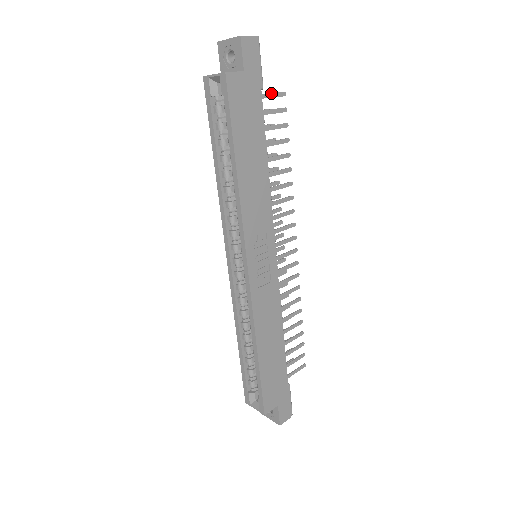
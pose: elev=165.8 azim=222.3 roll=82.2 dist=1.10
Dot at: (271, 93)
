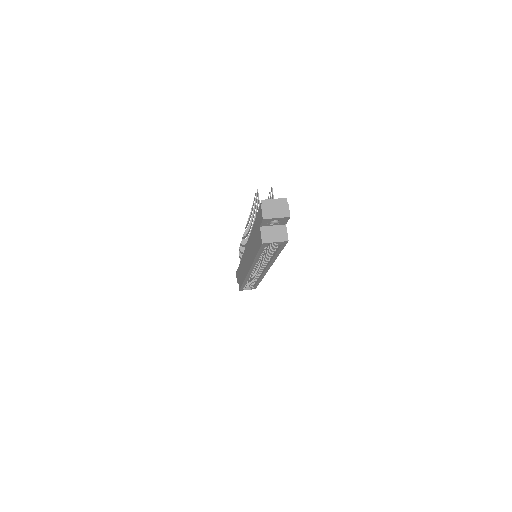
Dot at: occluded
